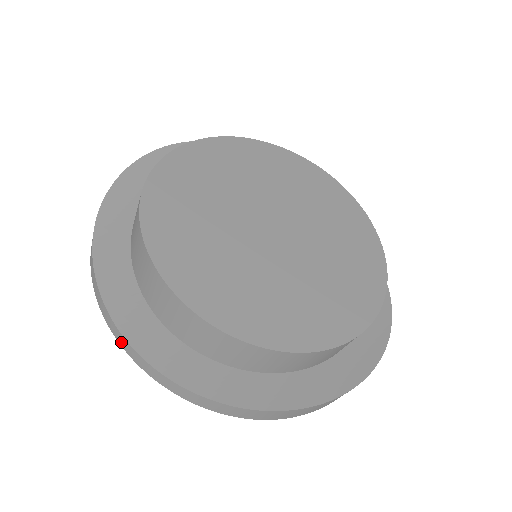
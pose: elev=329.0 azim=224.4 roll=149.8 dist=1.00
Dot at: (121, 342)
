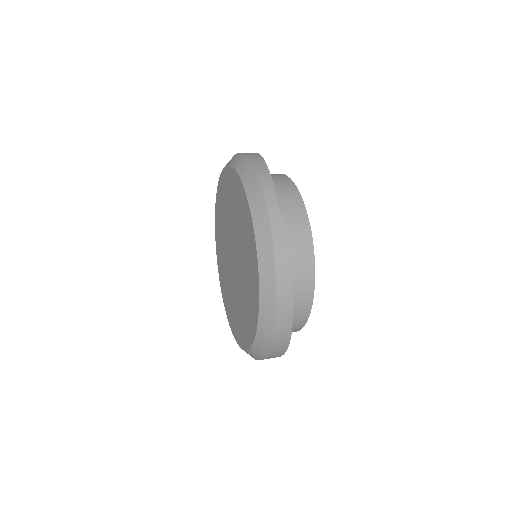
Dot at: (273, 218)
